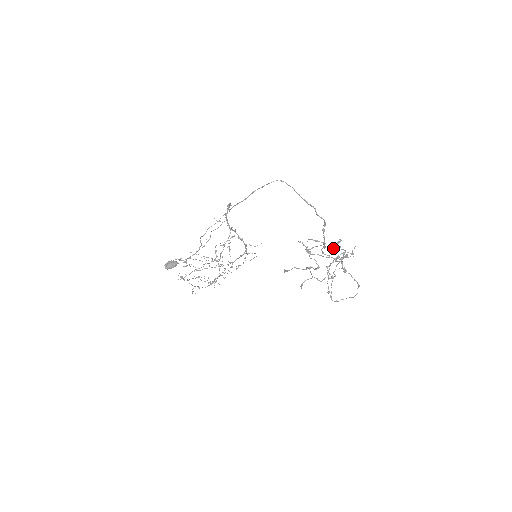
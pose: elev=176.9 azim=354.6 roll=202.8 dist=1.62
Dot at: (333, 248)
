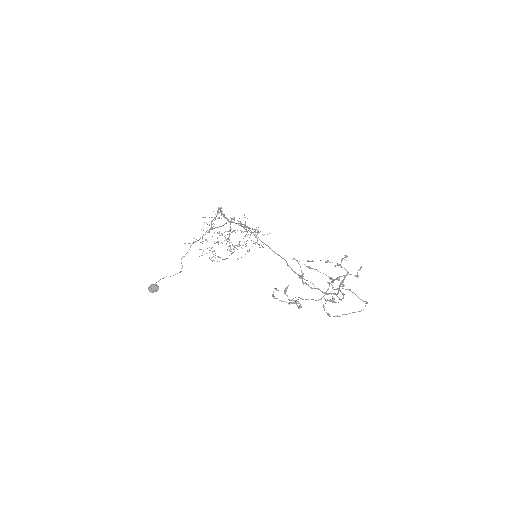
Dot at: (335, 266)
